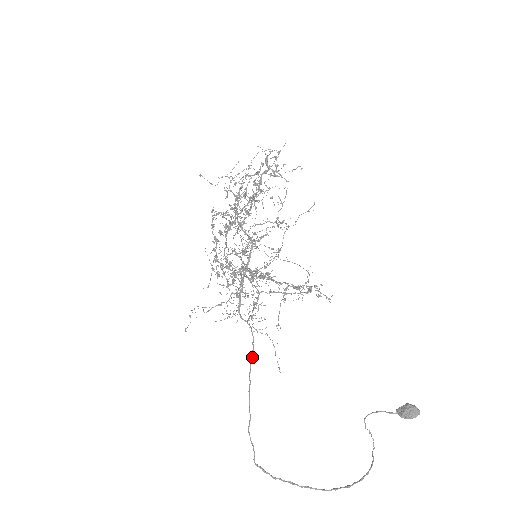
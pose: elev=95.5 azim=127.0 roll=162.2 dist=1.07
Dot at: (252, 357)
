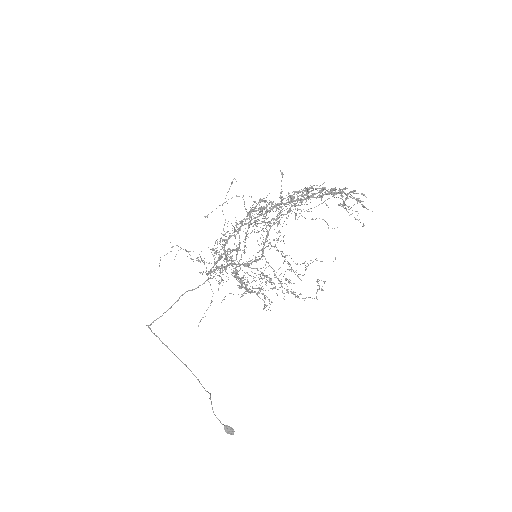
Dot at: occluded
